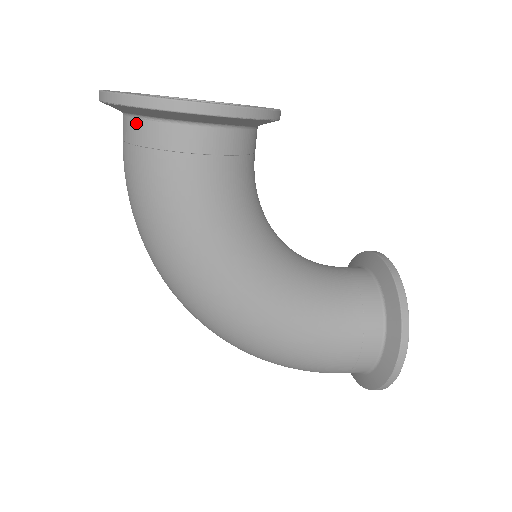
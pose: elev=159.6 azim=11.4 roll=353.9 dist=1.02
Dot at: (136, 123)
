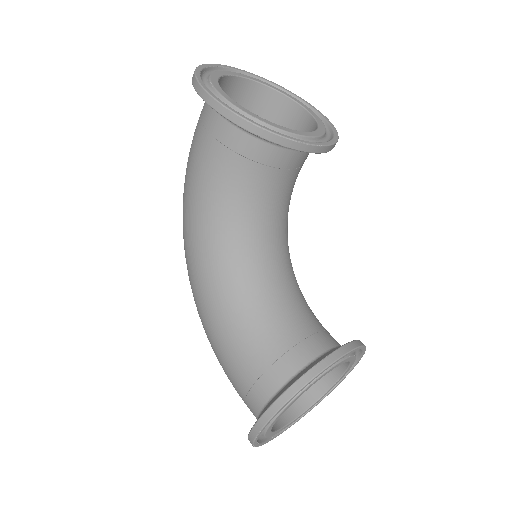
Dot at: occluded
